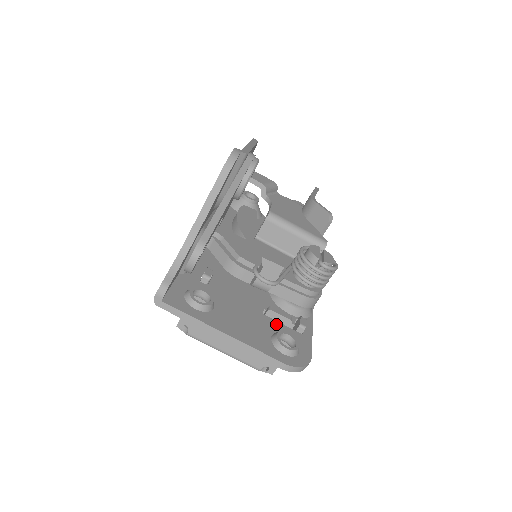
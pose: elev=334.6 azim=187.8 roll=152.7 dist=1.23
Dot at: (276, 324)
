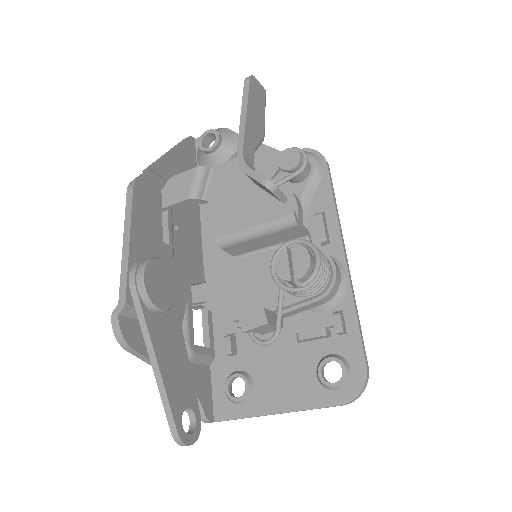
Dot at: (315, 347)
